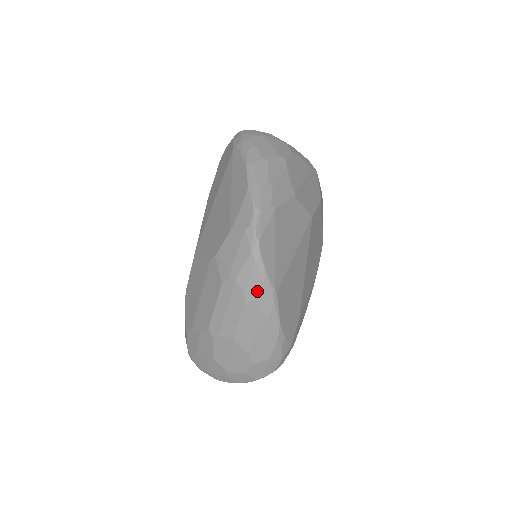
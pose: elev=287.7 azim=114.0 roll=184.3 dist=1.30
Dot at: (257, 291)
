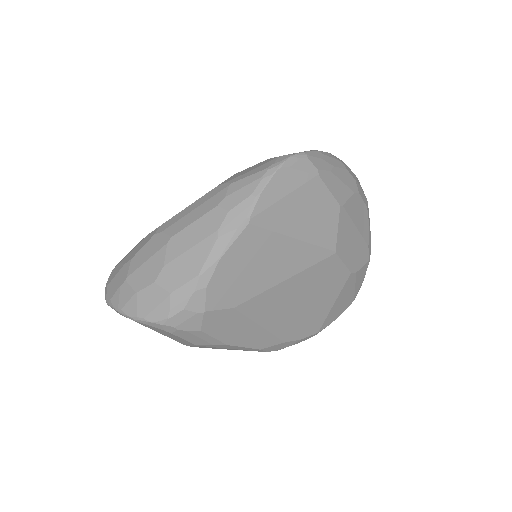
Dot at: (237, 202)
